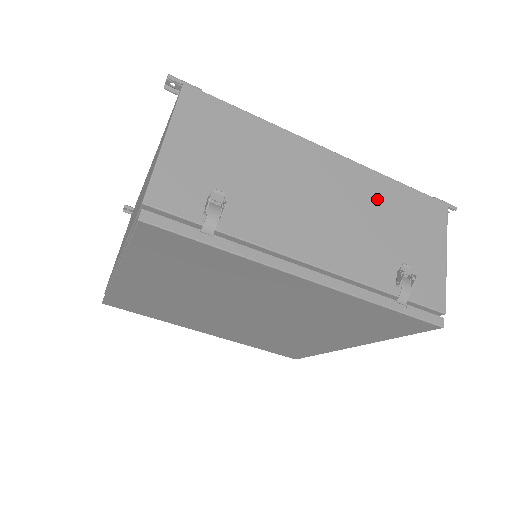
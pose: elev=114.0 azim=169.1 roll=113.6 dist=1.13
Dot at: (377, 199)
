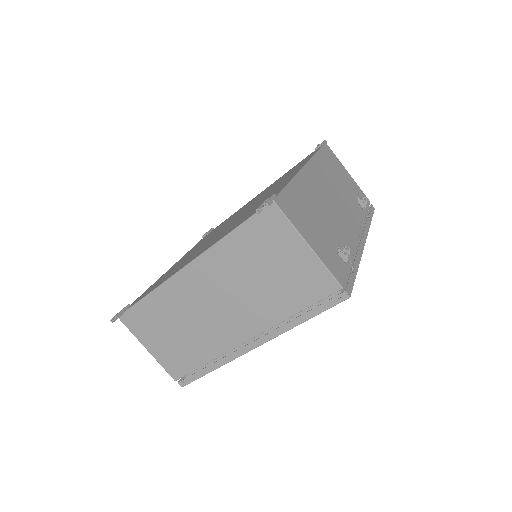
Dot at: (327, 172)
